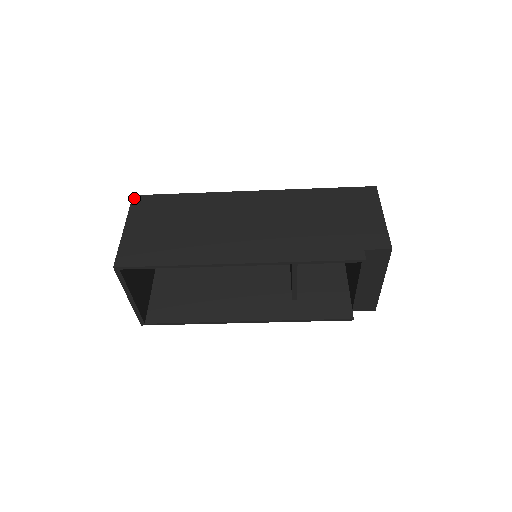
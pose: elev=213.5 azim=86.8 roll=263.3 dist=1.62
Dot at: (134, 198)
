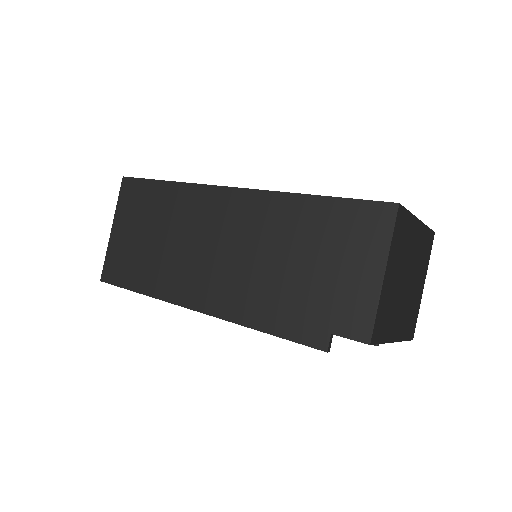
Dot at: (123, 182)
